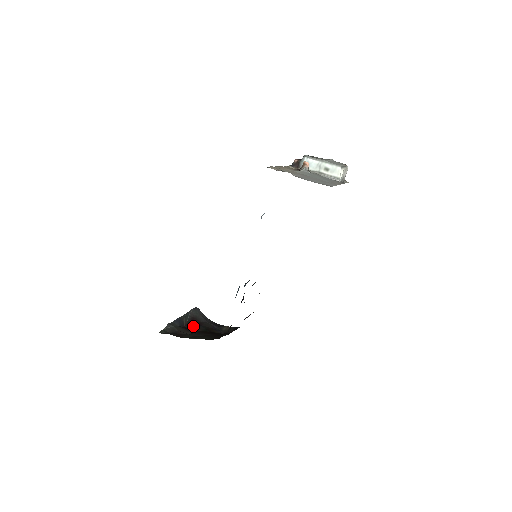
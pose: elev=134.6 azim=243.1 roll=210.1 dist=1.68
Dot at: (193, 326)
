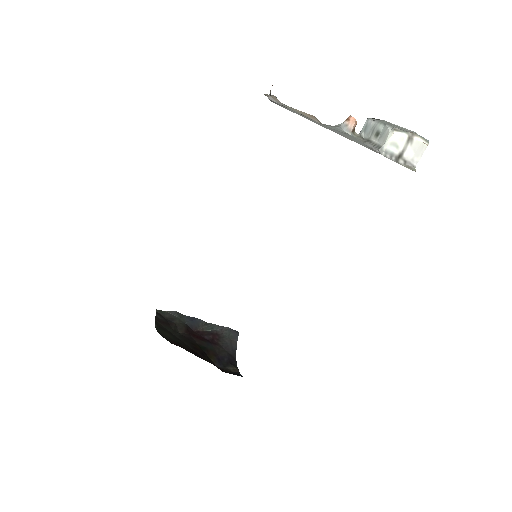
Dot at: (201, 337)
